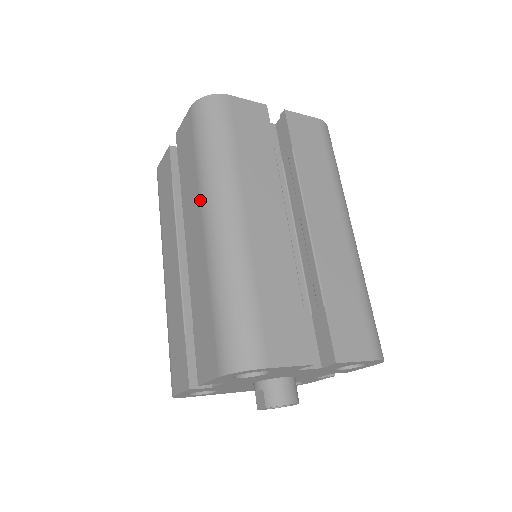
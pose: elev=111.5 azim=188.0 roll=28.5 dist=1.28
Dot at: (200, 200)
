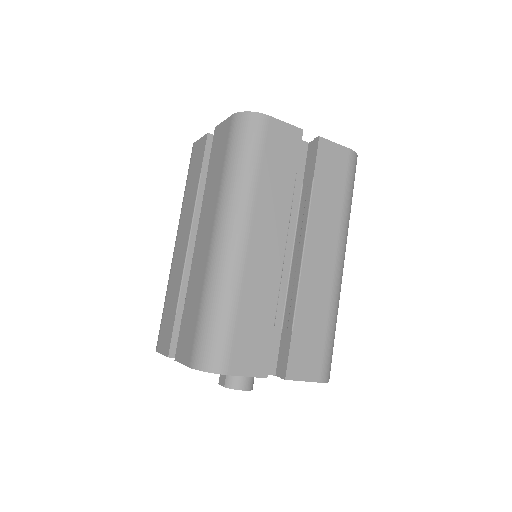
Dot at: (215, 211)
